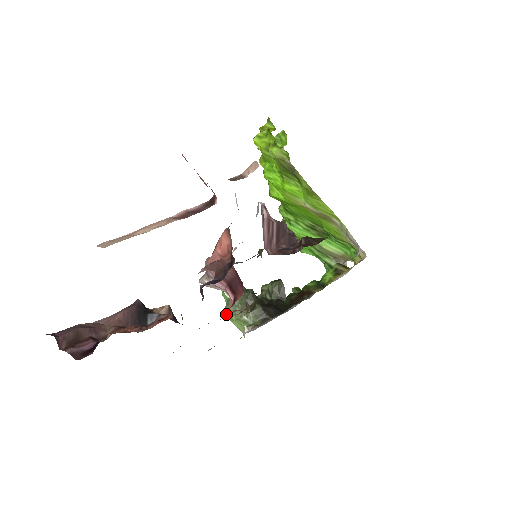
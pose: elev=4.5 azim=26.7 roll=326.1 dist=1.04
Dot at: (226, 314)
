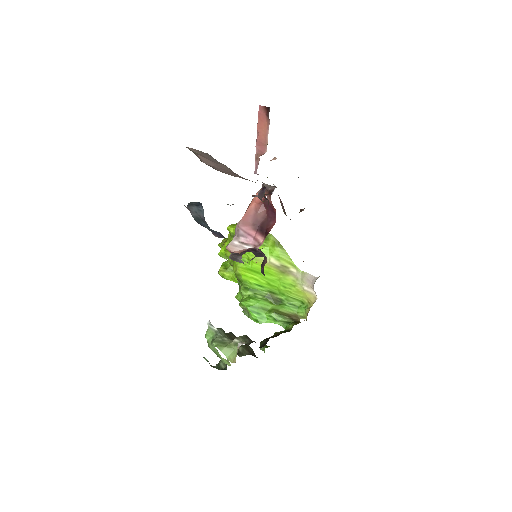
Dot at: (215, 345)
